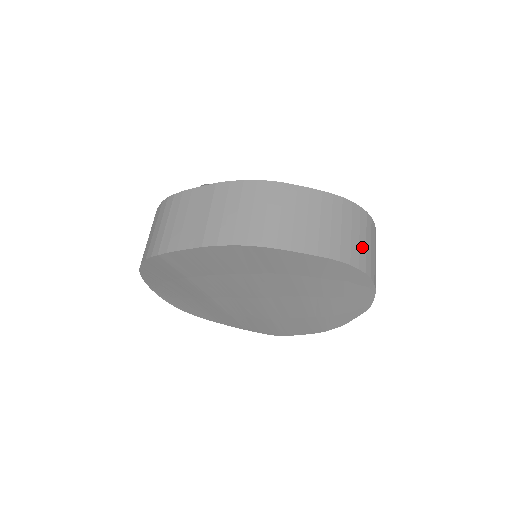
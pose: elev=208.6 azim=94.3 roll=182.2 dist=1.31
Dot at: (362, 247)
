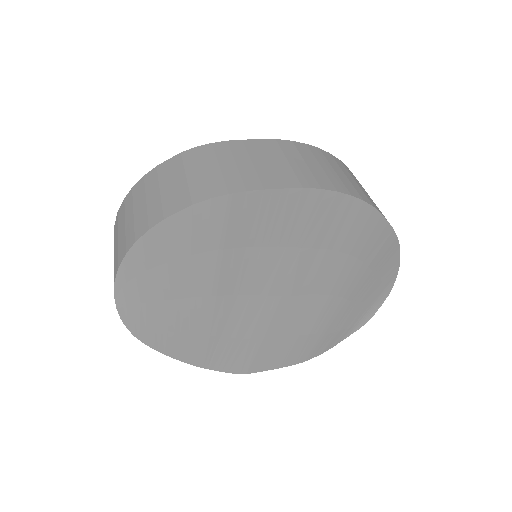
Dot at: occluded
